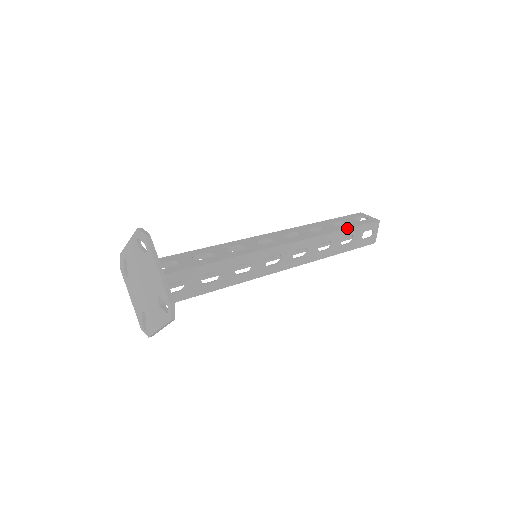
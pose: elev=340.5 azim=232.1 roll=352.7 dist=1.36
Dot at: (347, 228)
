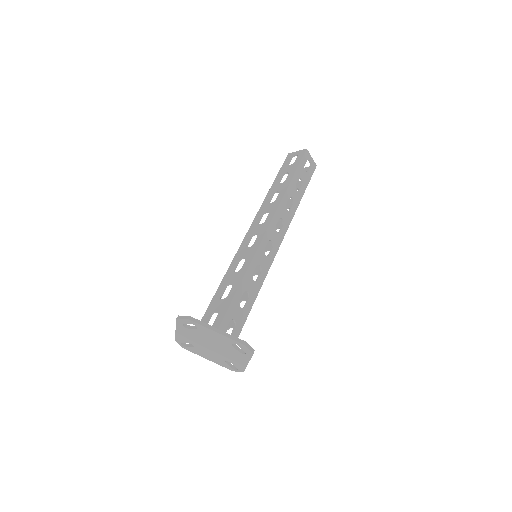
Dot at: occluded
